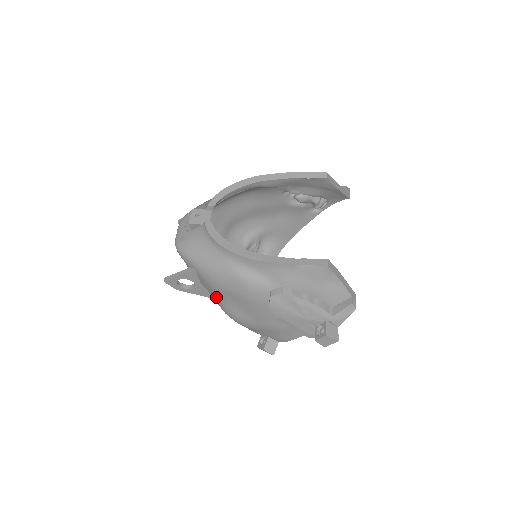
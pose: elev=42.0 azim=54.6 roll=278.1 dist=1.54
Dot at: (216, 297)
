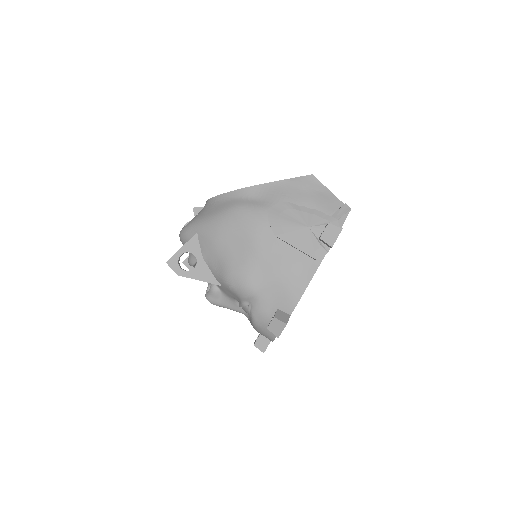
Dot at: (218, 259)
